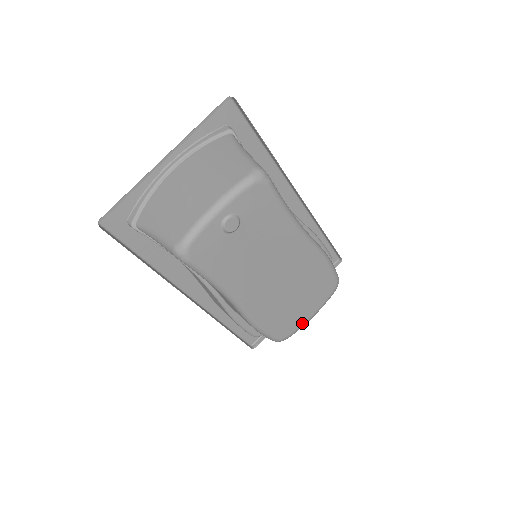
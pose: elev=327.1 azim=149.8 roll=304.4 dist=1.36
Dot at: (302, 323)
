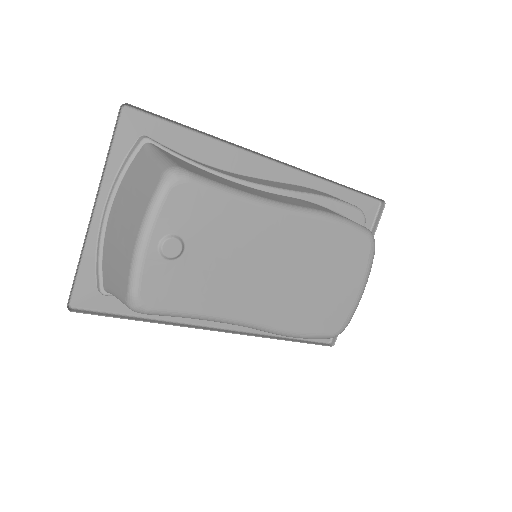
Dot at: (353, 303)
